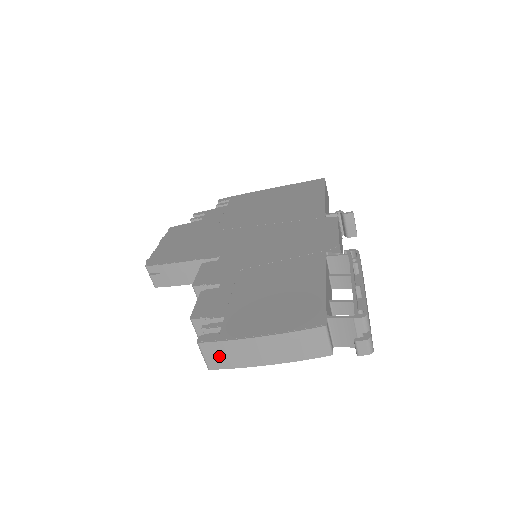
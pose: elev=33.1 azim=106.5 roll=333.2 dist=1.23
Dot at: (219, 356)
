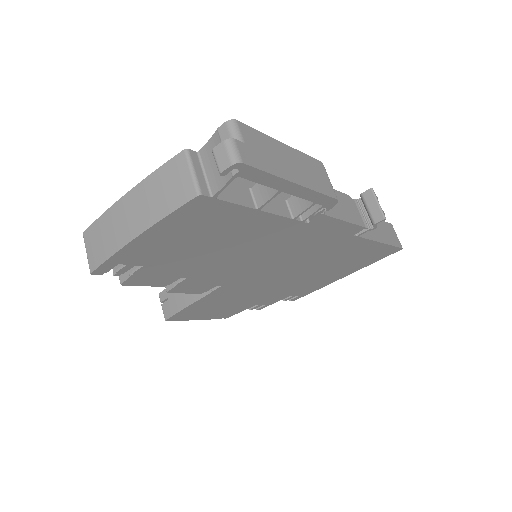
Dot at: (97, 245)
